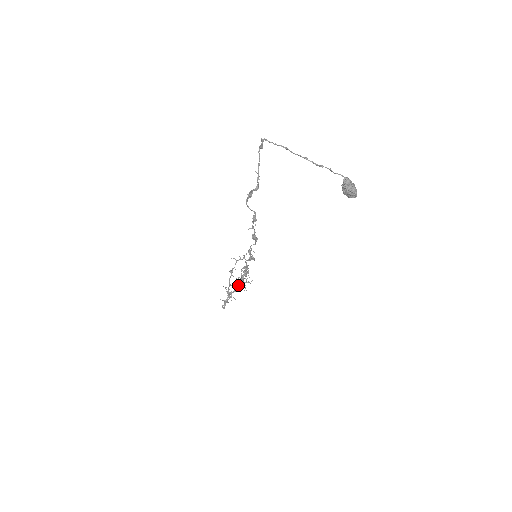
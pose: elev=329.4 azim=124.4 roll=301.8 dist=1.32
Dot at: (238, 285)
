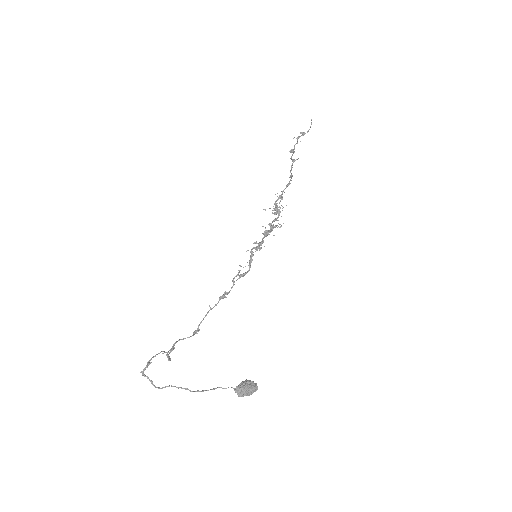
Dot at: (270, 224)
